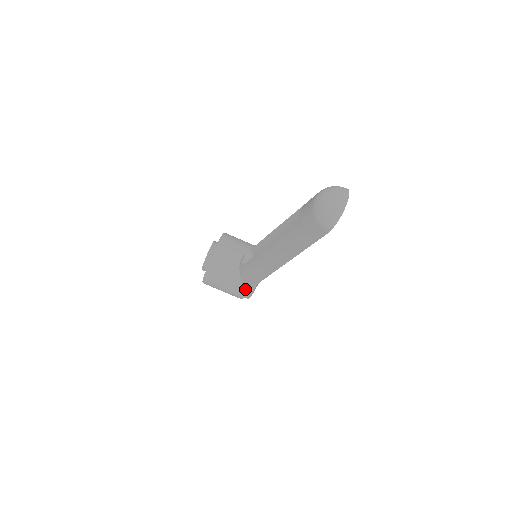
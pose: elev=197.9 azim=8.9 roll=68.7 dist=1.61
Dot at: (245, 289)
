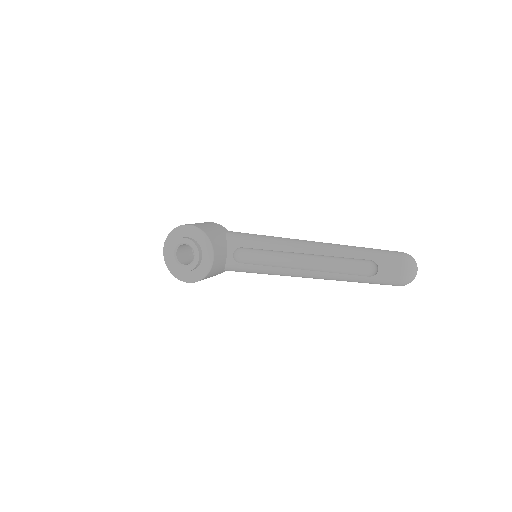
Dot at: (222, 272)
